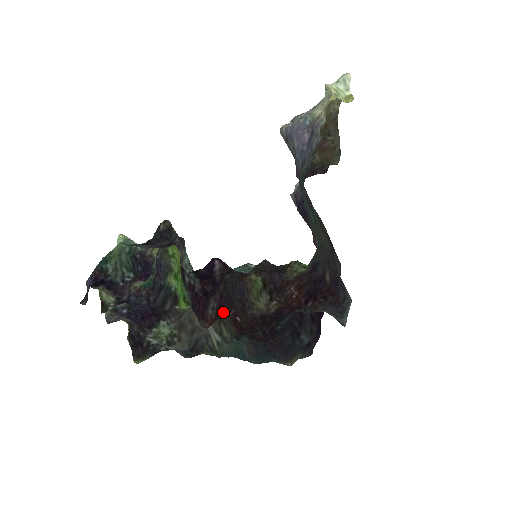
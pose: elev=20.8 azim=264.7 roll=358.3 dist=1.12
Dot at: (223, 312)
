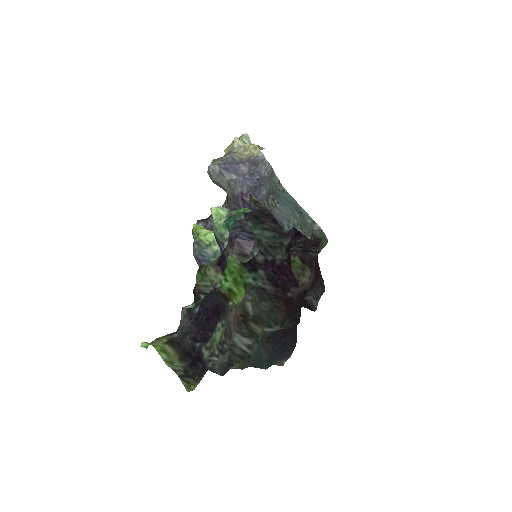
Dot at: occluded
